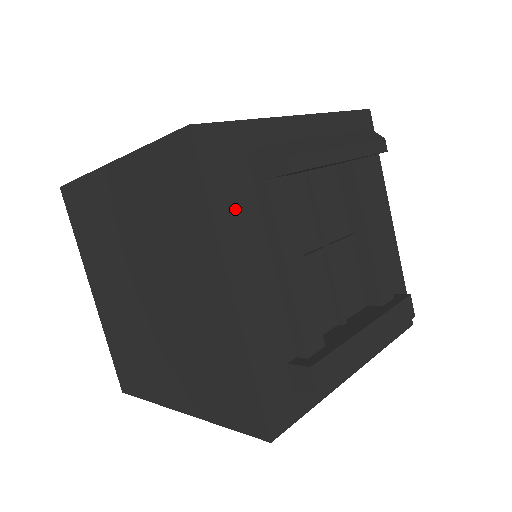
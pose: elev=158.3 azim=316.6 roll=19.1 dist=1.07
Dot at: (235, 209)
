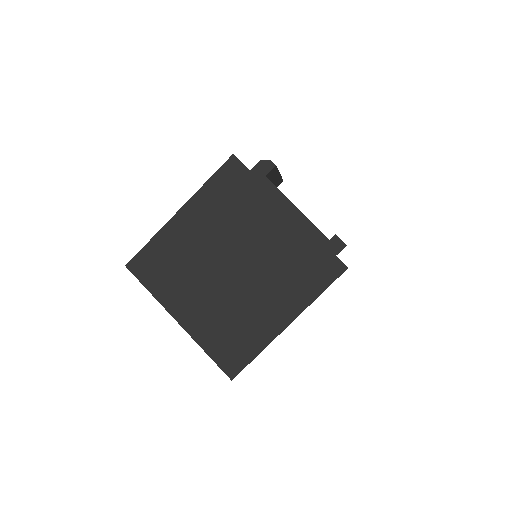
Dot at: occluded
